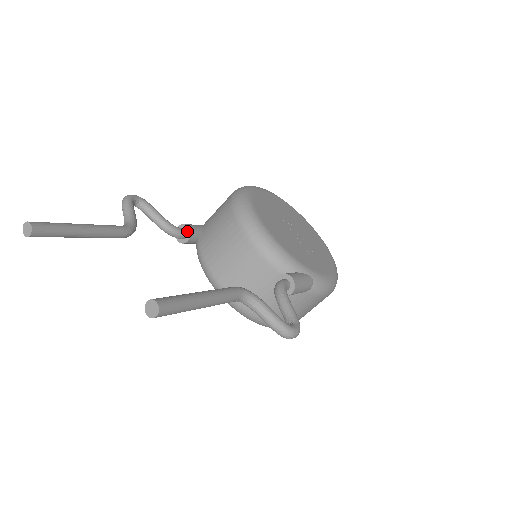
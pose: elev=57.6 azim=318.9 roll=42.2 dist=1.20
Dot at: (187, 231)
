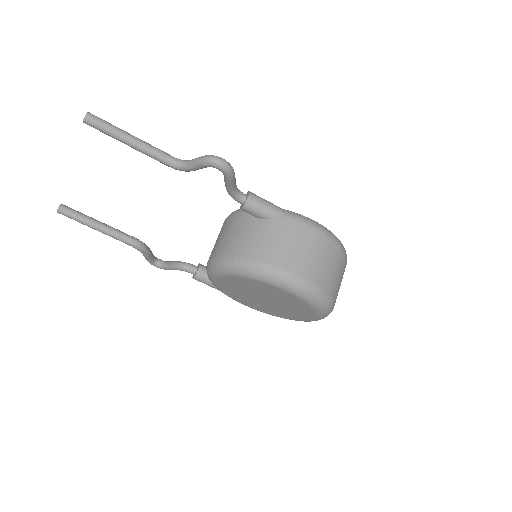
Dot at: (198, 266)
